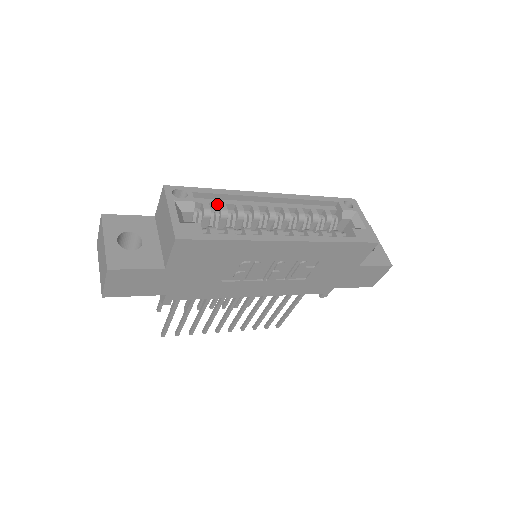
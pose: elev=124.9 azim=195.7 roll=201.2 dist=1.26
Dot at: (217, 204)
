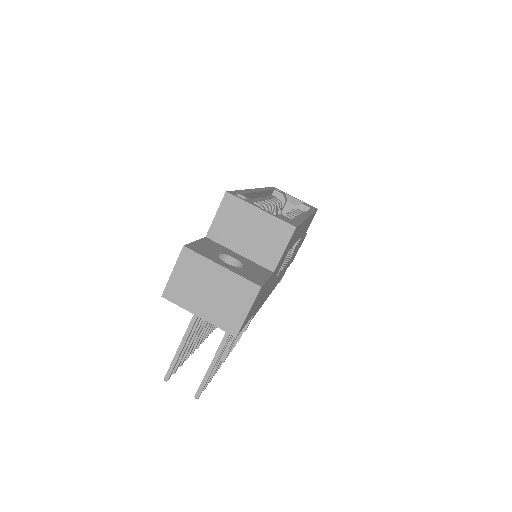
Dot at: occluded
